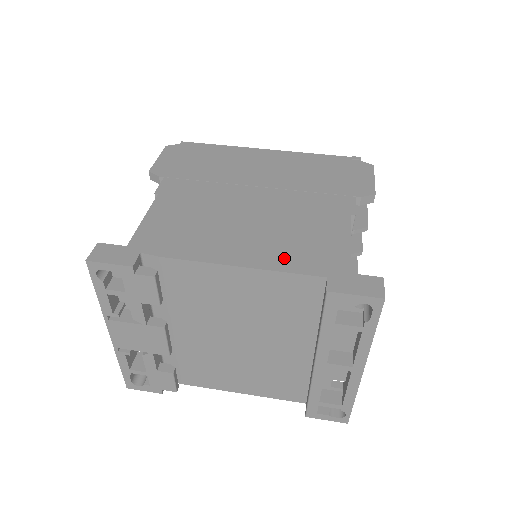
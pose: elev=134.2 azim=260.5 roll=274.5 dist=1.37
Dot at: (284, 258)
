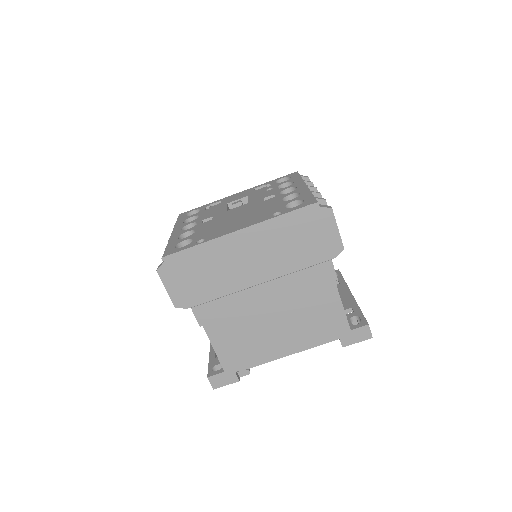
Dot at: (312, 338)
